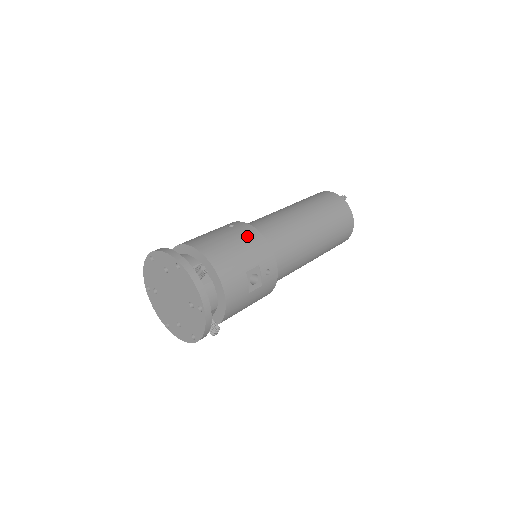
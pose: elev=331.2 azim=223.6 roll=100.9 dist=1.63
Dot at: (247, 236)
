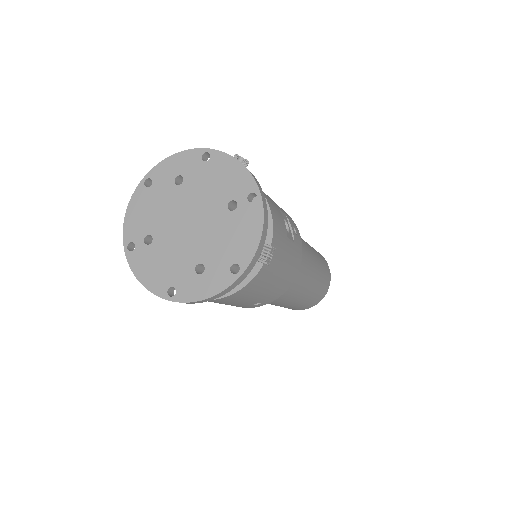
Dot at: occluded
